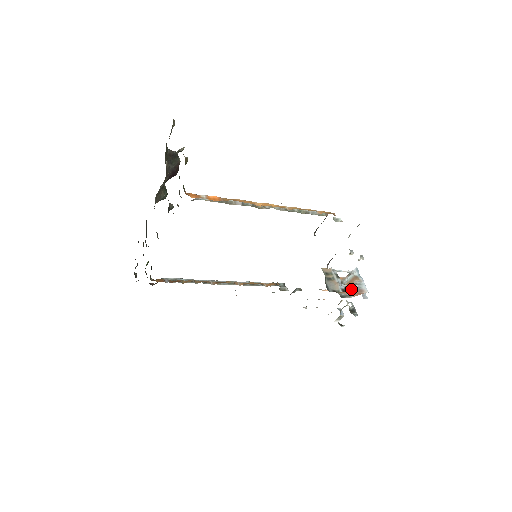
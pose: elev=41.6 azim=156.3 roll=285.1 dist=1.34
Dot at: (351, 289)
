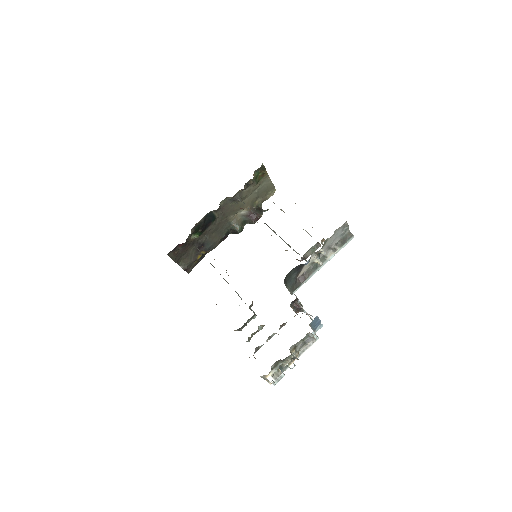
Dot at: occluded
